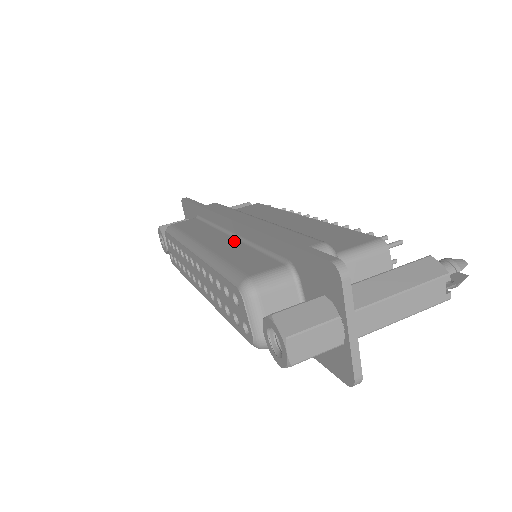
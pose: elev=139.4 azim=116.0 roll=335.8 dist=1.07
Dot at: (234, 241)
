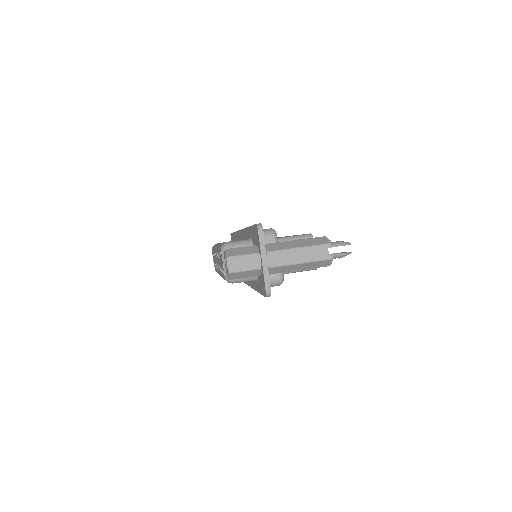
Dot at: occluded
